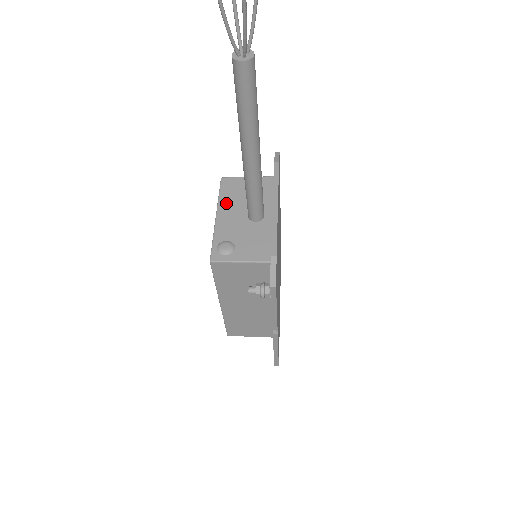
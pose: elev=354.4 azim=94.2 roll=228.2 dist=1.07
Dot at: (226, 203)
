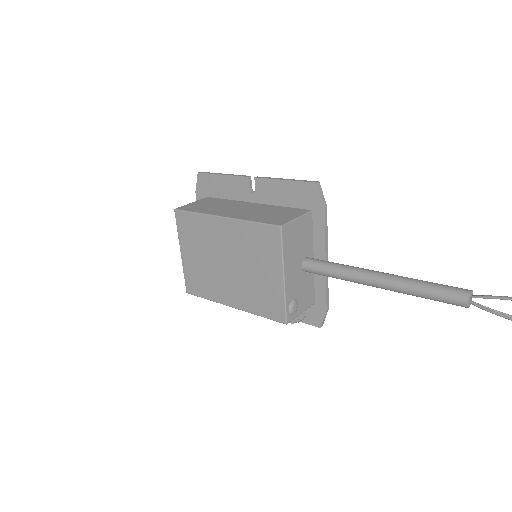
Dot at: (289, 259)
